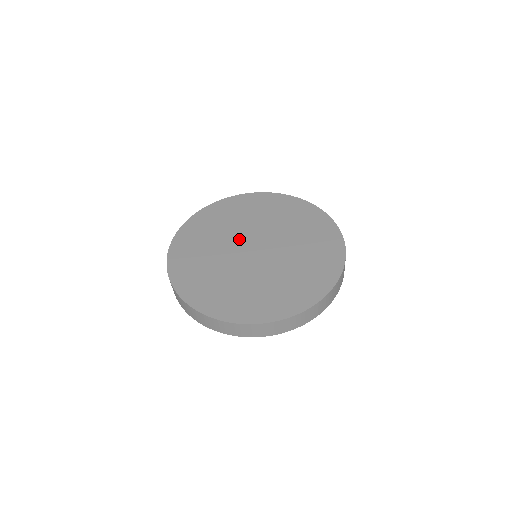
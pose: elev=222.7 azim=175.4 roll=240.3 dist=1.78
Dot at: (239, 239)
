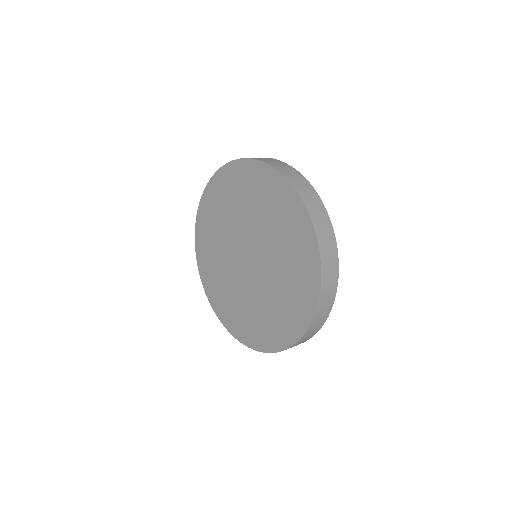
Dot at: (248, 234)
